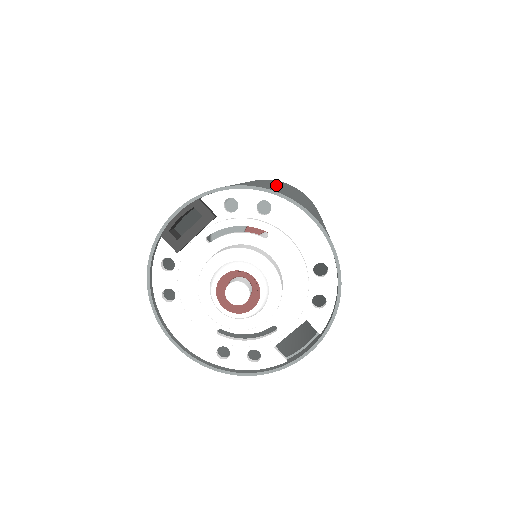
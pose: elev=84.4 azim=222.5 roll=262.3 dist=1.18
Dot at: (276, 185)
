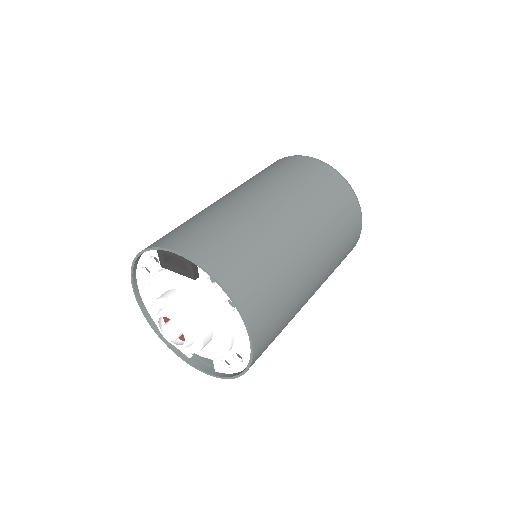
Dot at: (295, 251)
